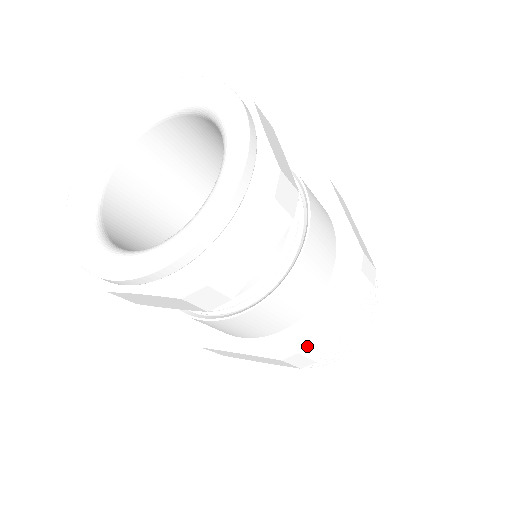
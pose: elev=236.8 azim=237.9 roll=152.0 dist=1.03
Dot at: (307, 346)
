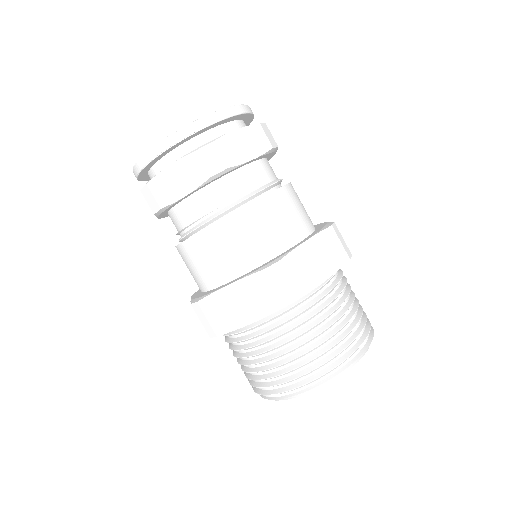
Dot at: (288, 262)
